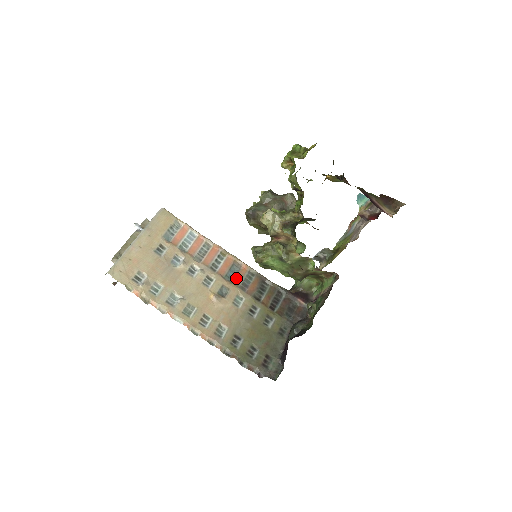
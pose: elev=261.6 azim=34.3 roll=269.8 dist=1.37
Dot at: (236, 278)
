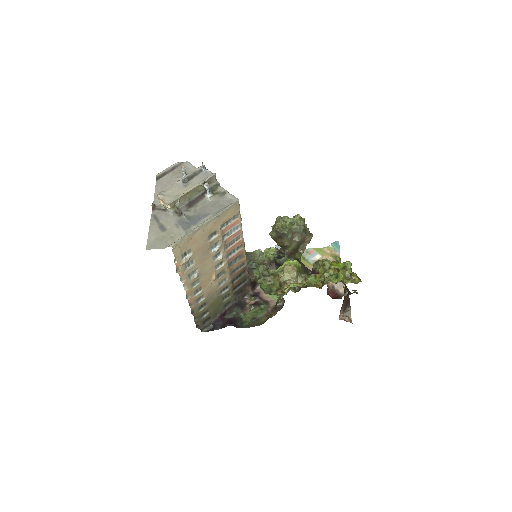
Dot at: (234, 265)
